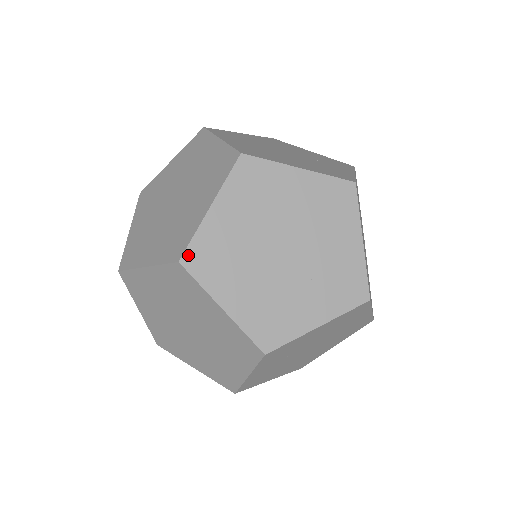
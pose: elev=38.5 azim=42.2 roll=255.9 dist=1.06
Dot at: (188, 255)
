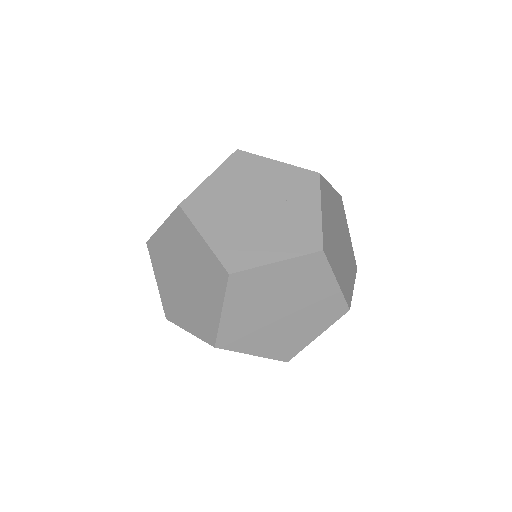
Dot at: (172, 321)
